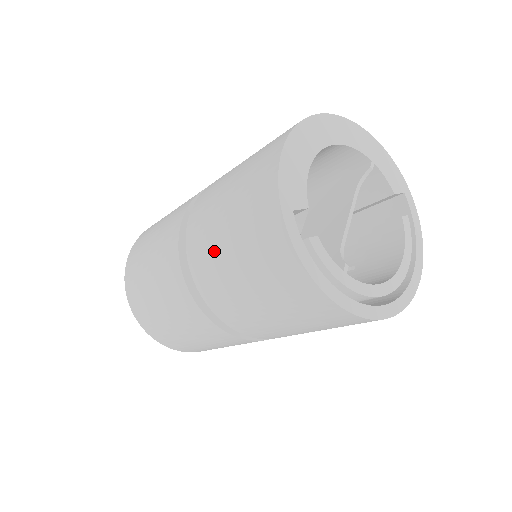
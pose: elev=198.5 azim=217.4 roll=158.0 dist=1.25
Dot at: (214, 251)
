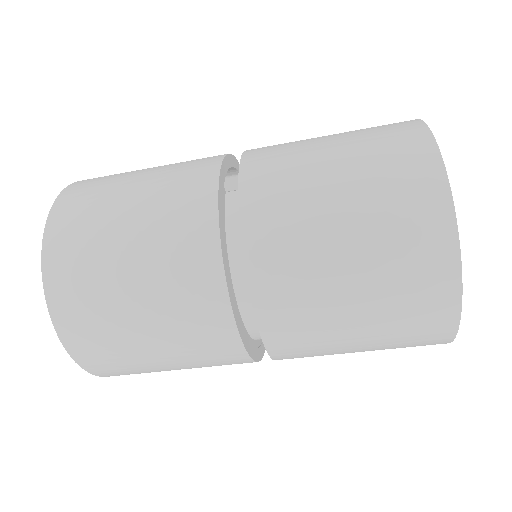
Dot at: (300, 146)
